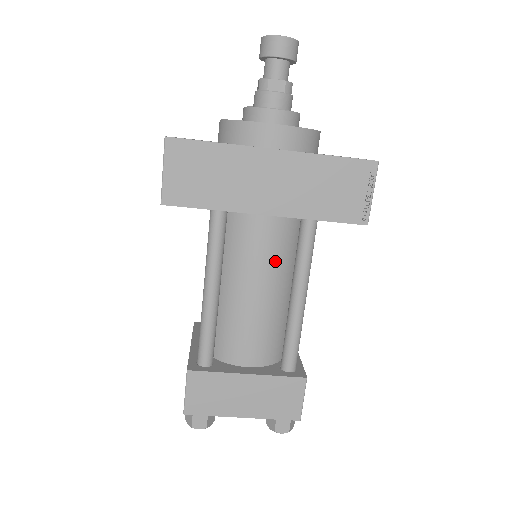
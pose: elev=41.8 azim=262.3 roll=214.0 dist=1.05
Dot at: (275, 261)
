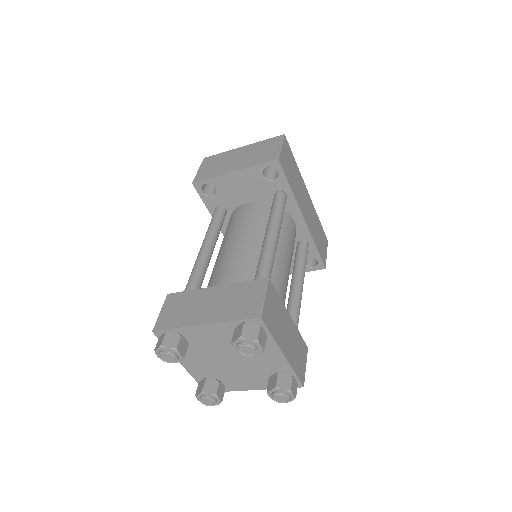
Dot at: (292, 254)
